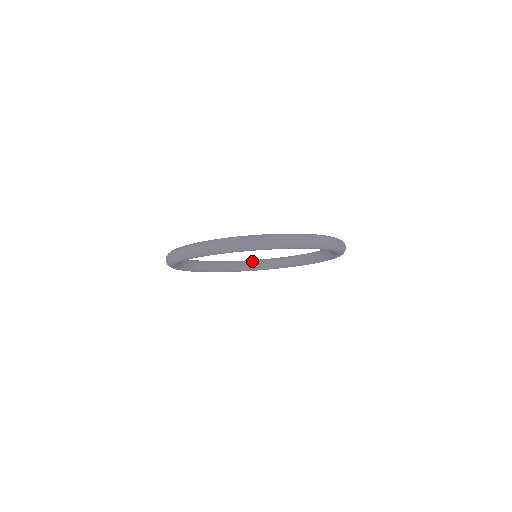
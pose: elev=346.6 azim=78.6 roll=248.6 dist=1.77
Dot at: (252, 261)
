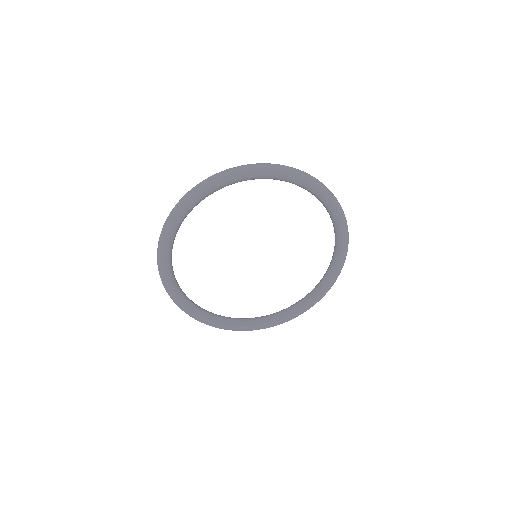
Dot at: (241, 318)
